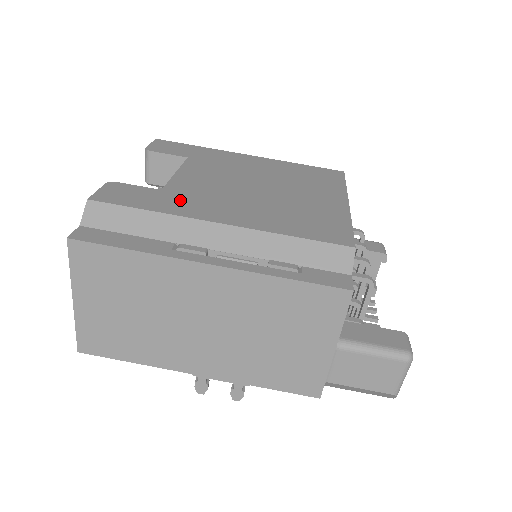
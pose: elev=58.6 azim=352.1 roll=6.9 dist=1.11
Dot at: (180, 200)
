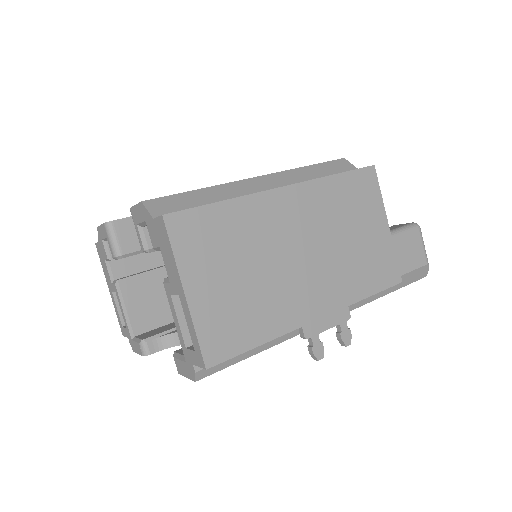
Dot at: occluded
